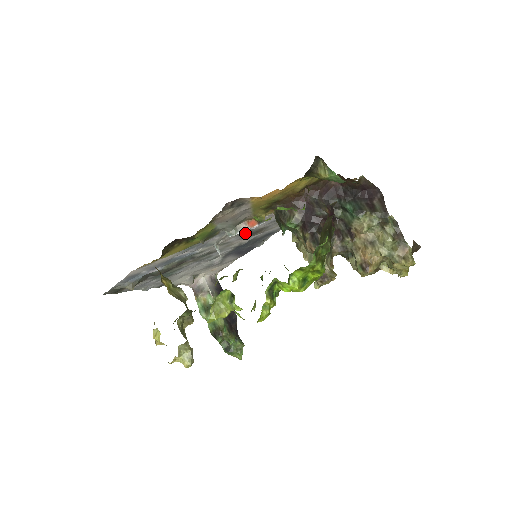
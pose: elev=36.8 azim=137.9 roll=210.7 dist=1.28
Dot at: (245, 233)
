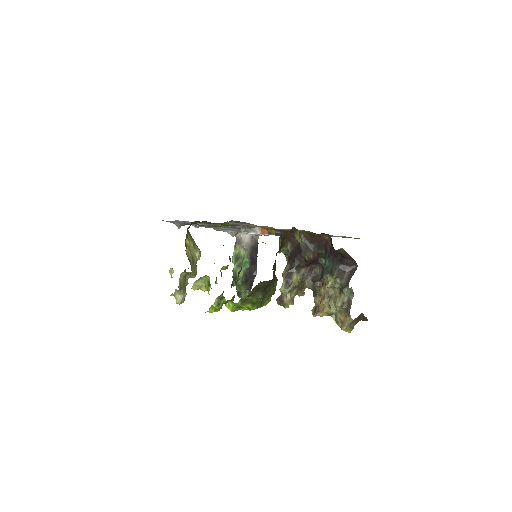
Dot at: occluded
